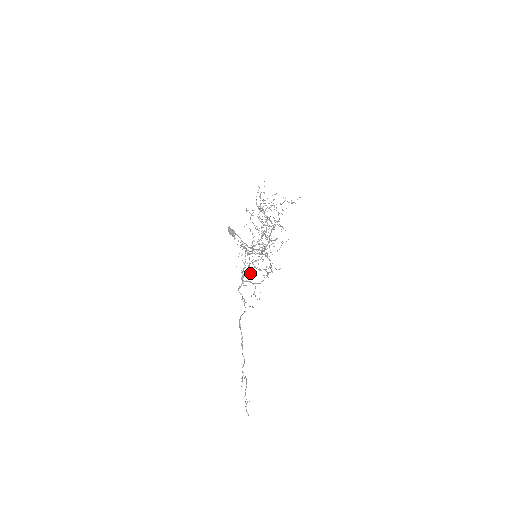
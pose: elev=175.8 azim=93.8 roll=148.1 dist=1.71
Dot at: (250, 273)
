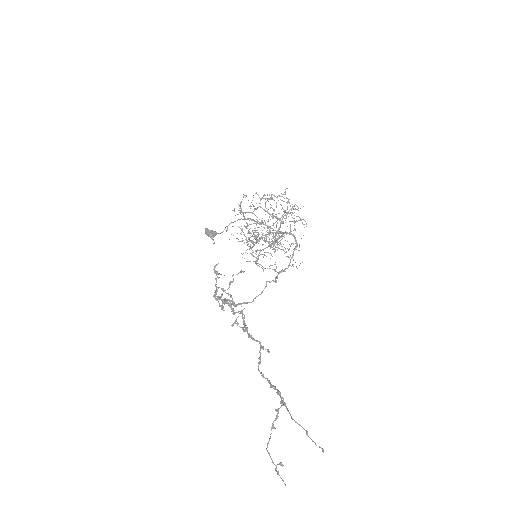
Dot at: (259, 266)
